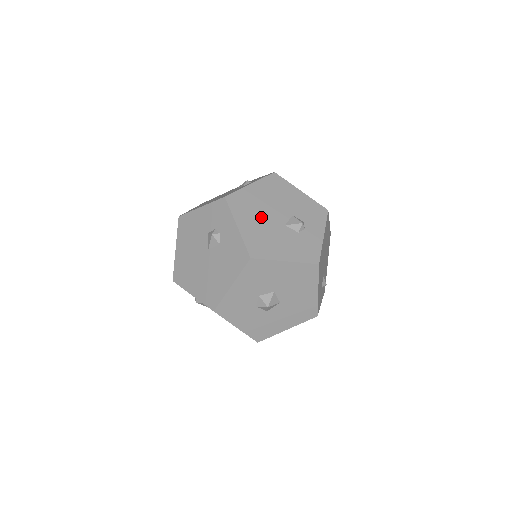
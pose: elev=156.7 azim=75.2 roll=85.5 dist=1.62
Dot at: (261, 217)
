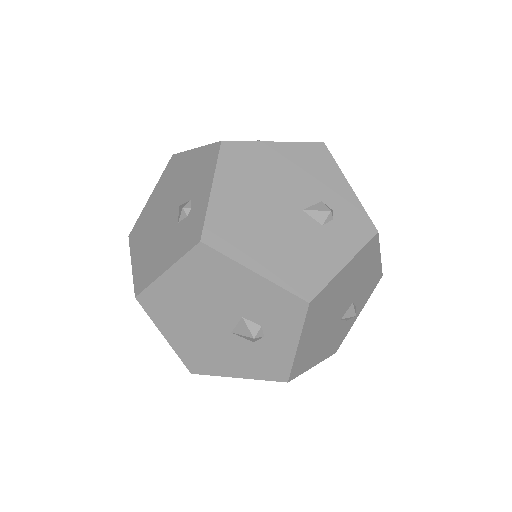
Dot at: (193, 323)
